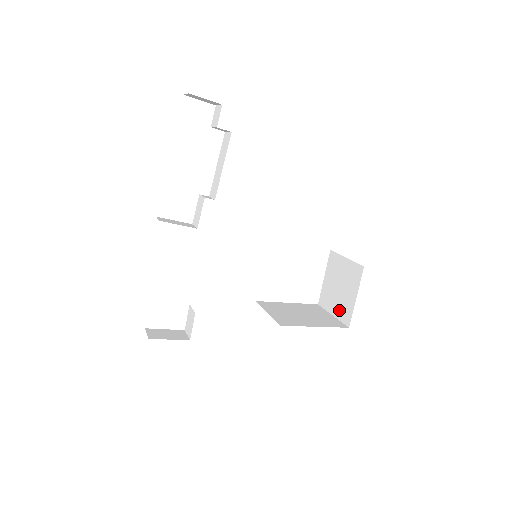
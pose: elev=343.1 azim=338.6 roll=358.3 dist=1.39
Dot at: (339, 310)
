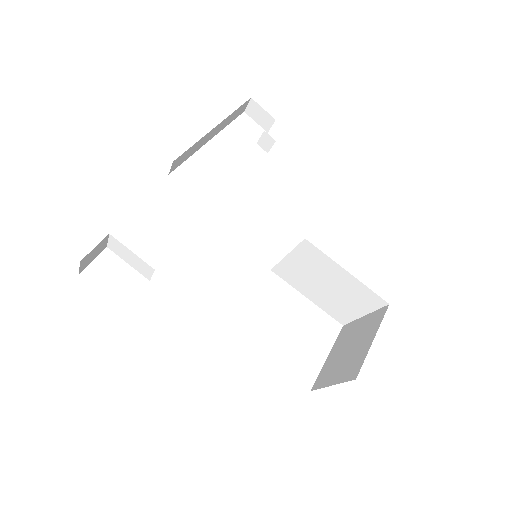
Dot at: (343, 372)
